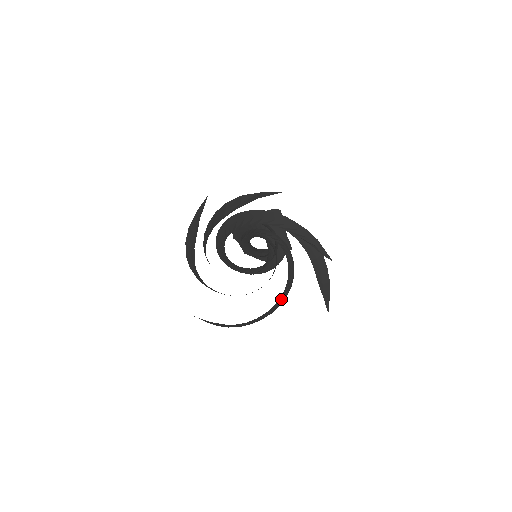
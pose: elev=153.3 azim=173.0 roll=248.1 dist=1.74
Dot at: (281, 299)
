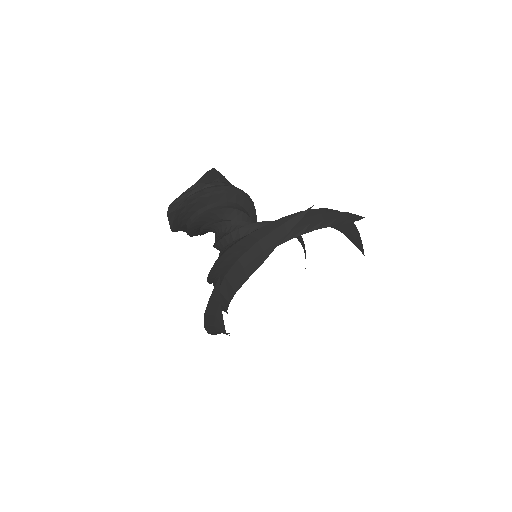
Dot at: occluded
